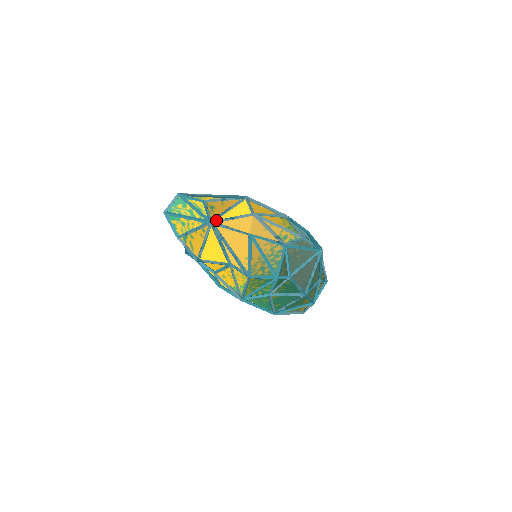
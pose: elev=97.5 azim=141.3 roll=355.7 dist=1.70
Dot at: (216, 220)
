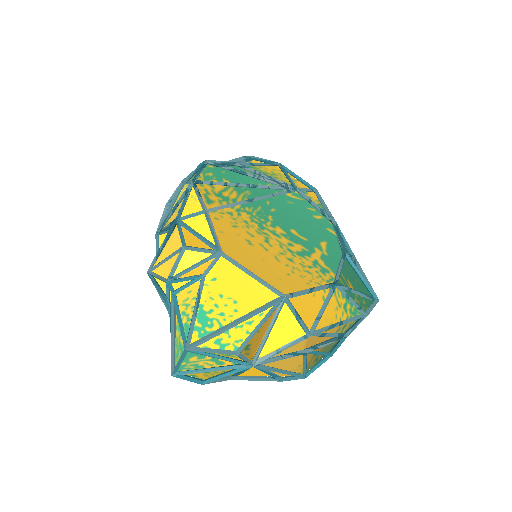
Dot at: (259, 361)
